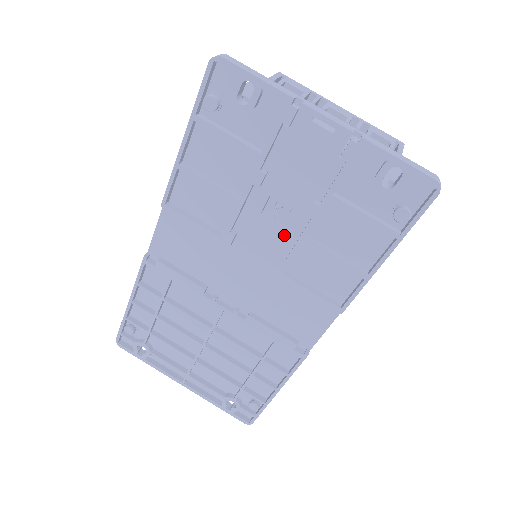
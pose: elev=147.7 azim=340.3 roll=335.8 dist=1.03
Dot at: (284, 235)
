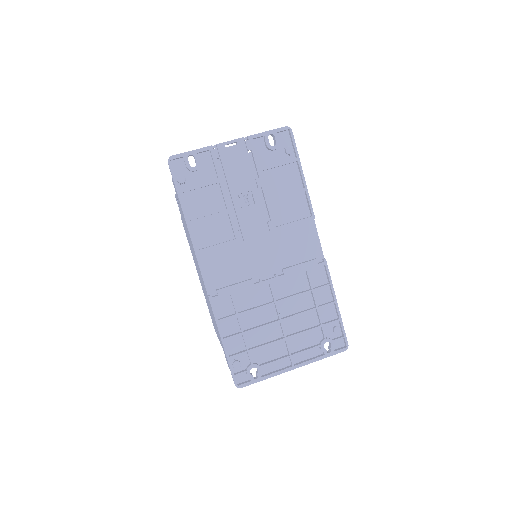
Dot at: (259, 206)
